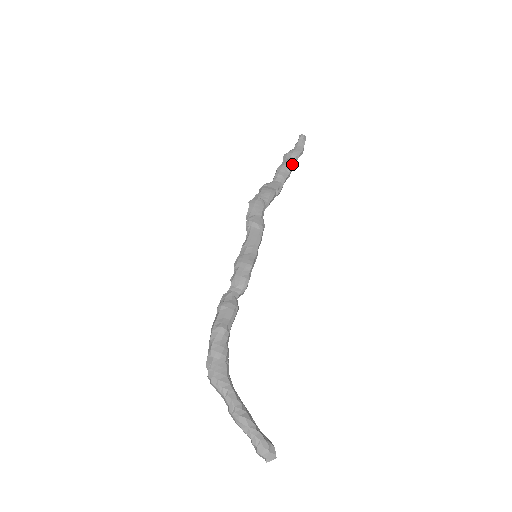
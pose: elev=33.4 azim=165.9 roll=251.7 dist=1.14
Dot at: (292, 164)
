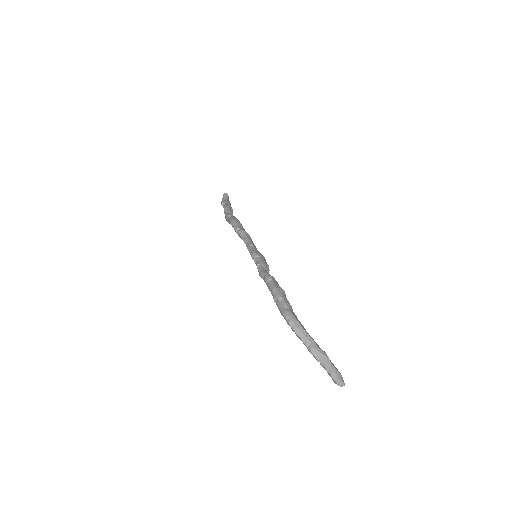
Dot at: occluded
